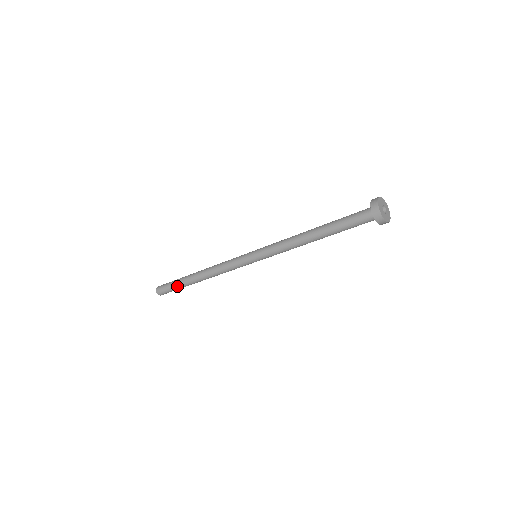
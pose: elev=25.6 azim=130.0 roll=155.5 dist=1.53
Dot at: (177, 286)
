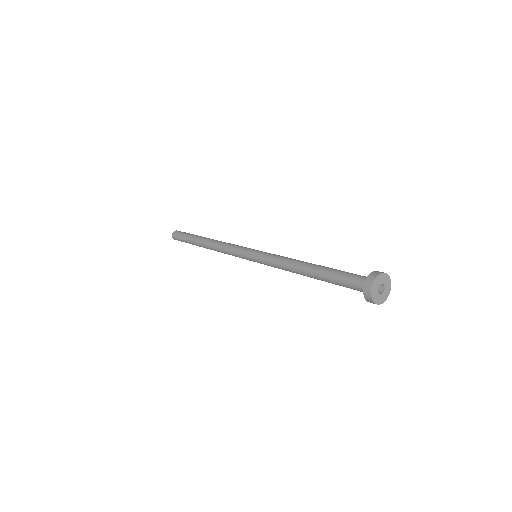
Dot at: occluded
